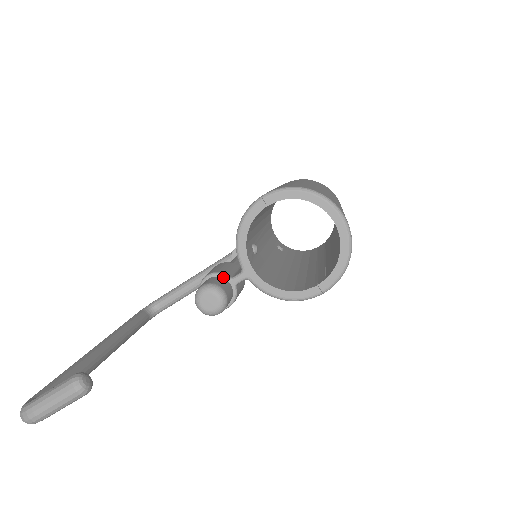
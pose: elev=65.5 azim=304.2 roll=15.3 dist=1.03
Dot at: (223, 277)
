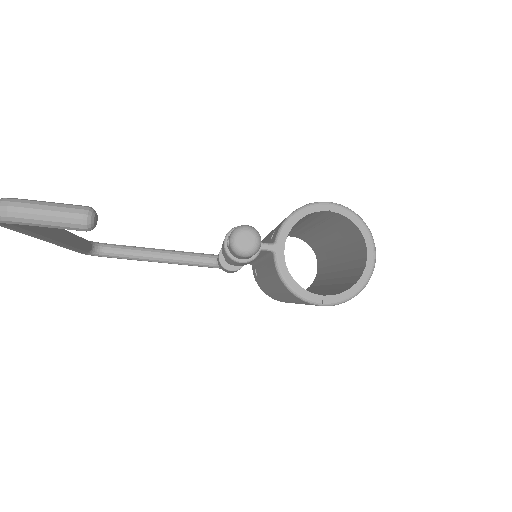
Dot at: occluded
